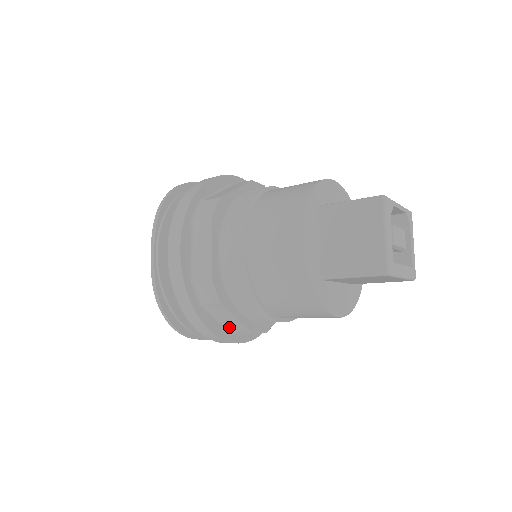
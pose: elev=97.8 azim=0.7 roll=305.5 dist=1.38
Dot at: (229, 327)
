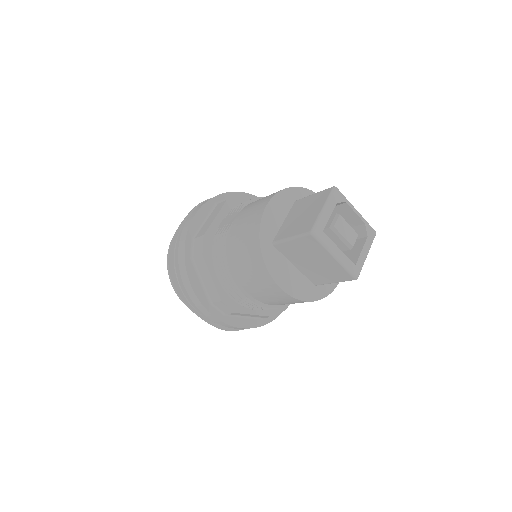
Dot at: (208, 293)
